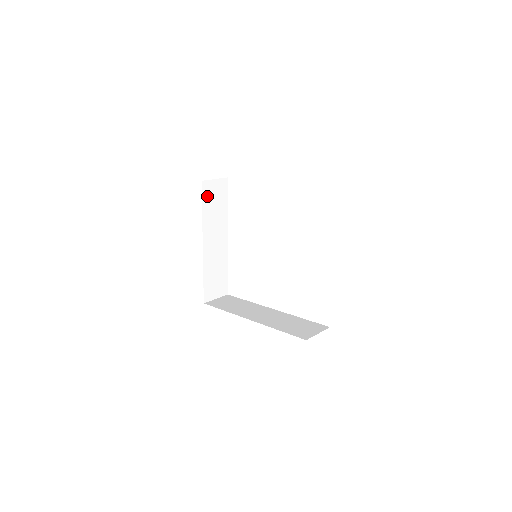
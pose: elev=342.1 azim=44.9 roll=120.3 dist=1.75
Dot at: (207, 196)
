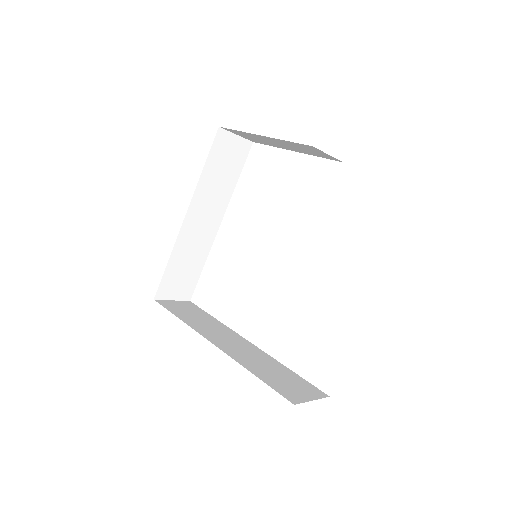
Dot at: (217, 152)
